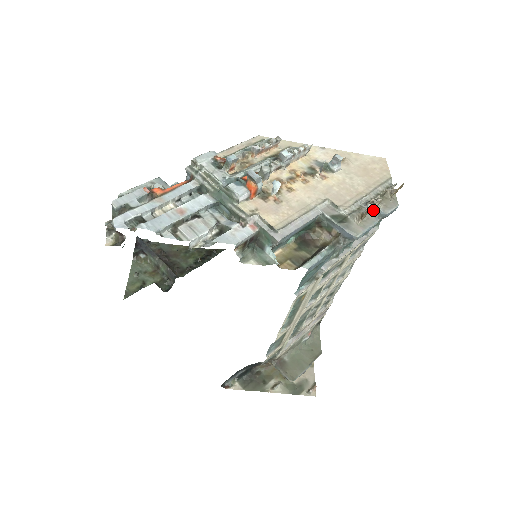
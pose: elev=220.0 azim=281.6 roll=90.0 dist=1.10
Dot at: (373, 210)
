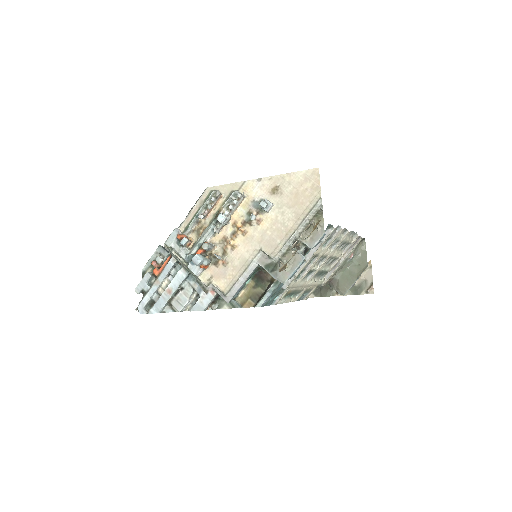
Dot at: (301, 246)
